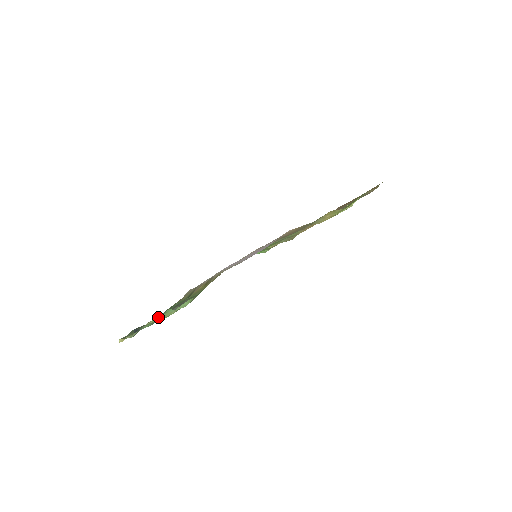
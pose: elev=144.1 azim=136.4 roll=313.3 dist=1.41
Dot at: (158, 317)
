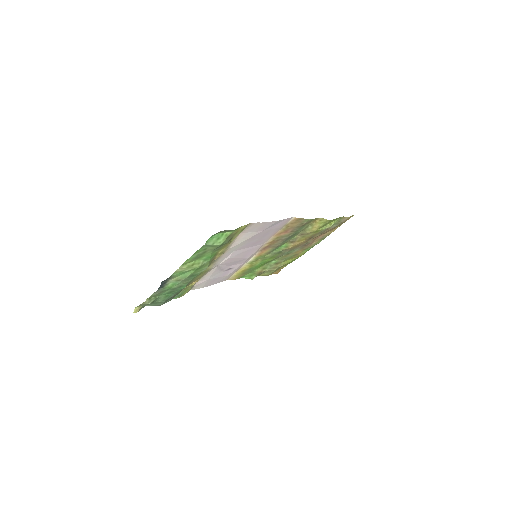
Dot at: (190, 263)
